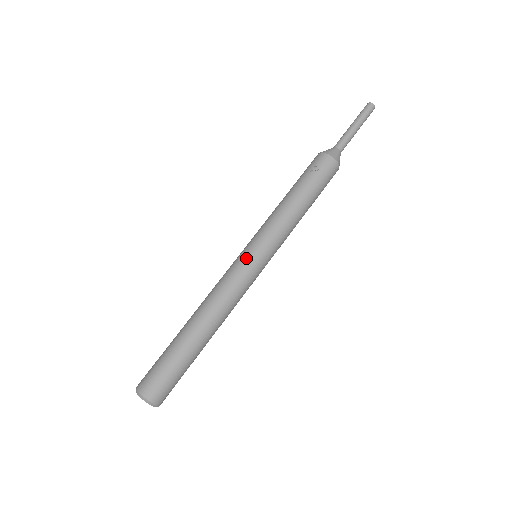
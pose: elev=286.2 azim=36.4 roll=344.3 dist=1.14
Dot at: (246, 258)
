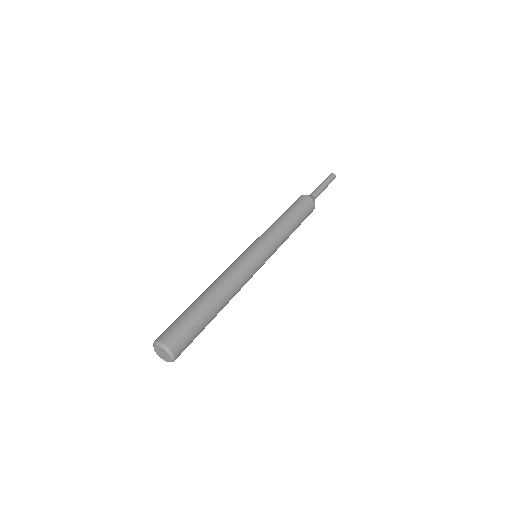
Dot at: occluded
